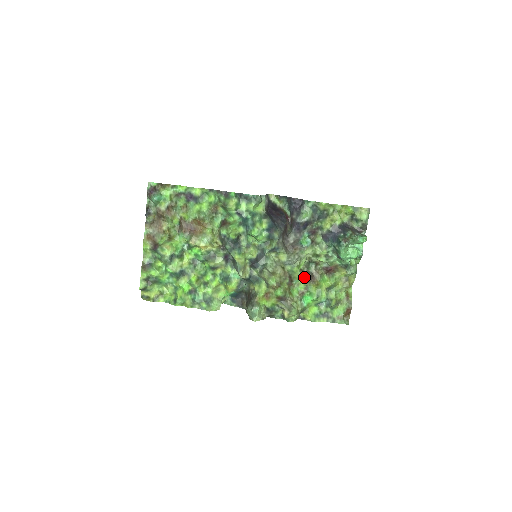
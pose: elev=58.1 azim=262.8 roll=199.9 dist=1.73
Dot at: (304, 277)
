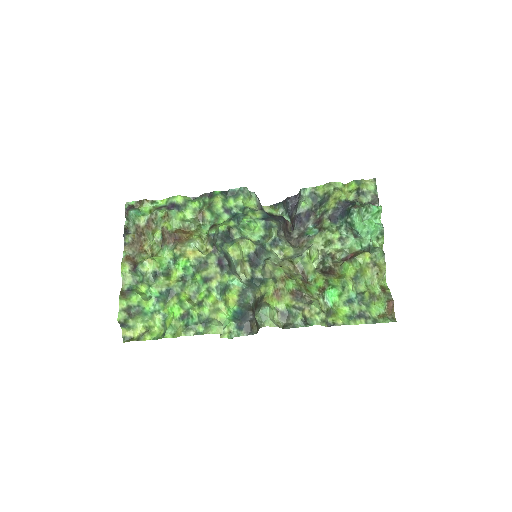
Dot at: (321, 273)
